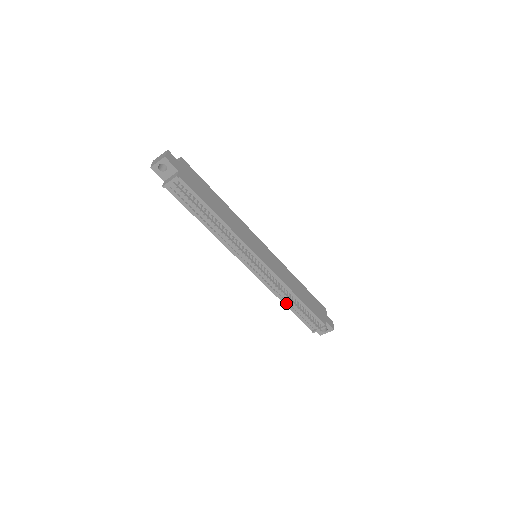
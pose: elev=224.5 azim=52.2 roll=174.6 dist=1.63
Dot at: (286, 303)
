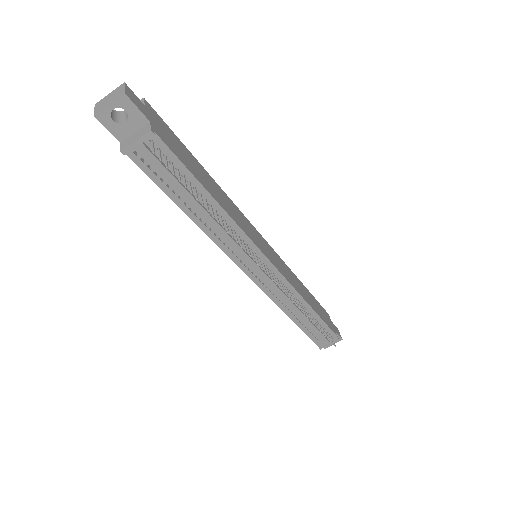
Dot at: (293, 317)
